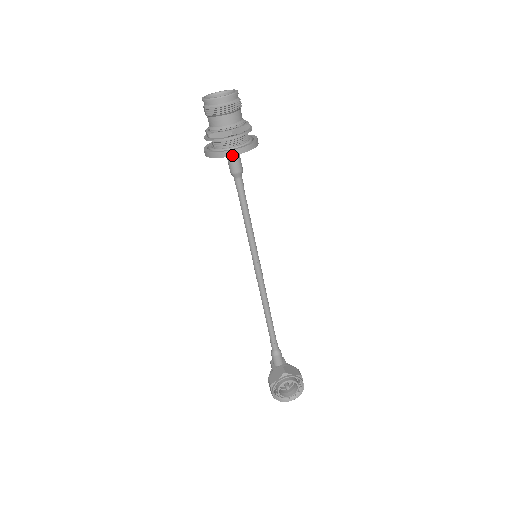
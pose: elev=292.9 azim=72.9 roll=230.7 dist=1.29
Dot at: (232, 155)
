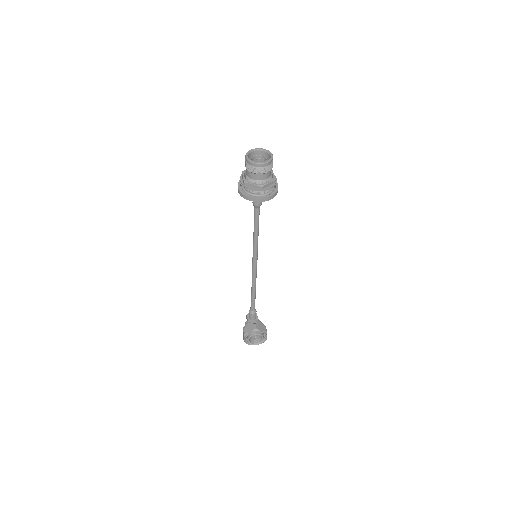
Dot at: (258, 201)
